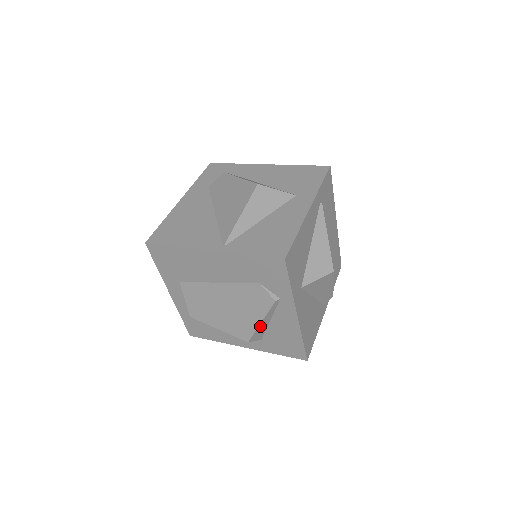
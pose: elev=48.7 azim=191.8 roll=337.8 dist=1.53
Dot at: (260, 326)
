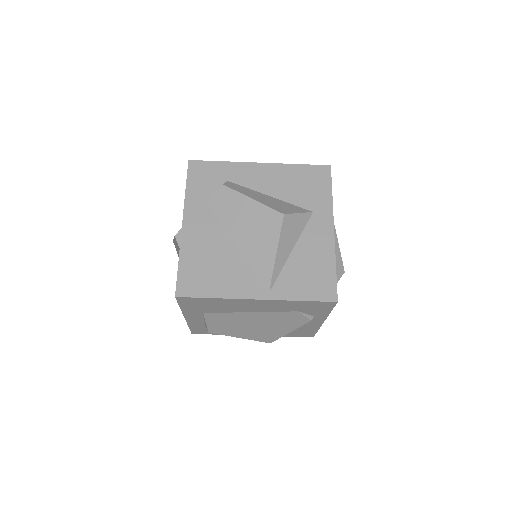
Dot at: (286, 333)
